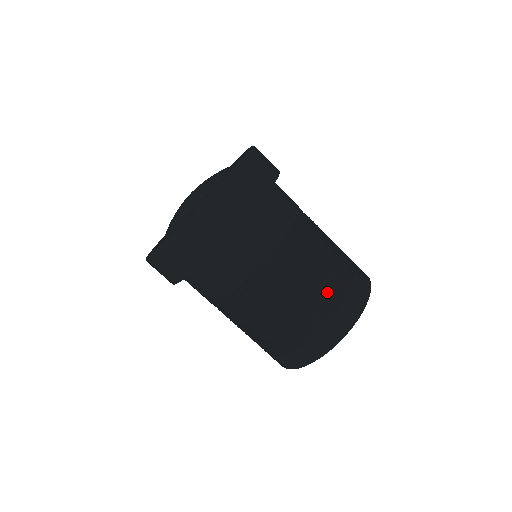
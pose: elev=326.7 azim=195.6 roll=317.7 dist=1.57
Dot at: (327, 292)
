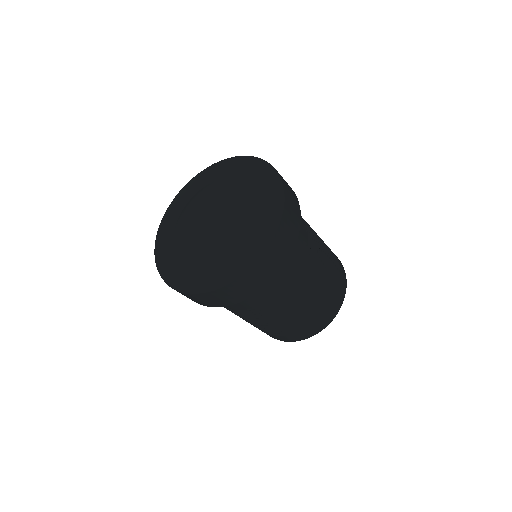
Dot at: (325, 294)
